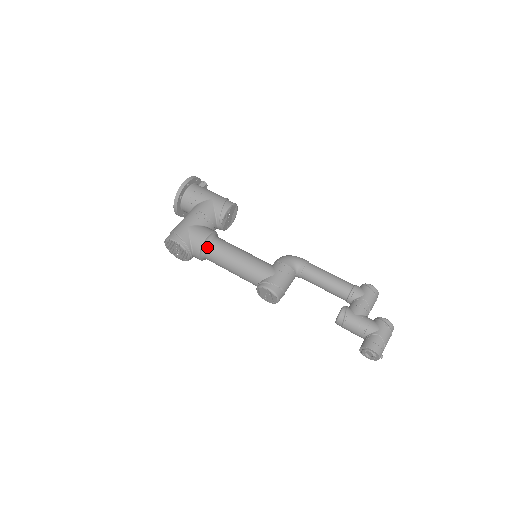
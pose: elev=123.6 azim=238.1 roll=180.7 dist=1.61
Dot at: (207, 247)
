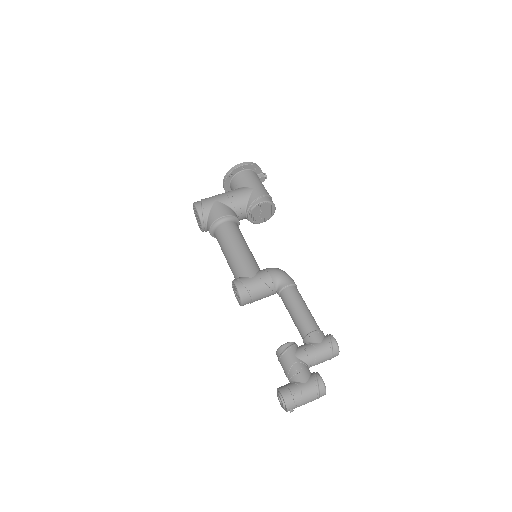
Dot at: (218, 226)
